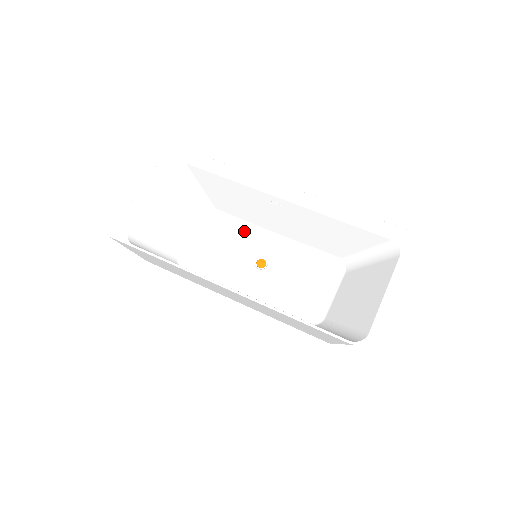
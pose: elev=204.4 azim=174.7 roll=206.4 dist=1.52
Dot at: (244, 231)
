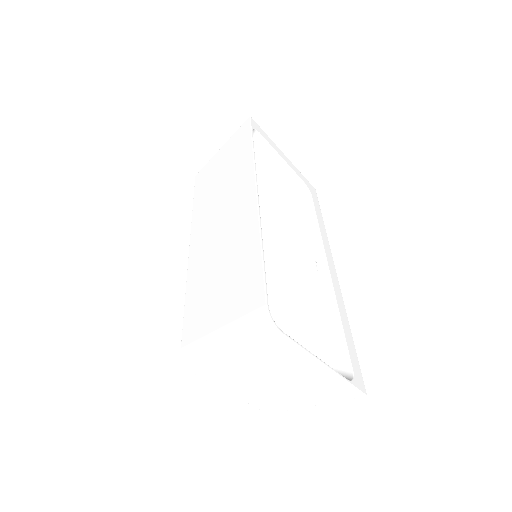
Dot at: occluded
